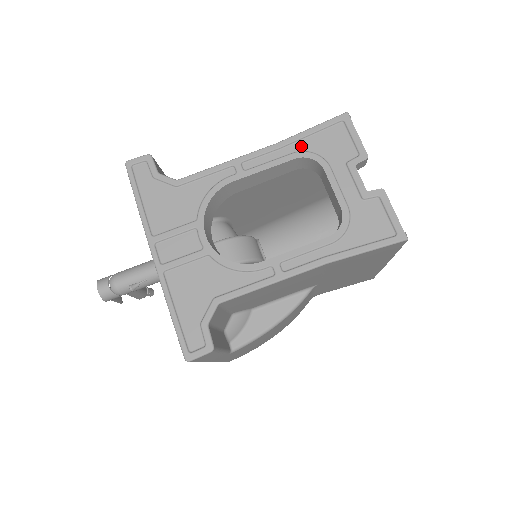
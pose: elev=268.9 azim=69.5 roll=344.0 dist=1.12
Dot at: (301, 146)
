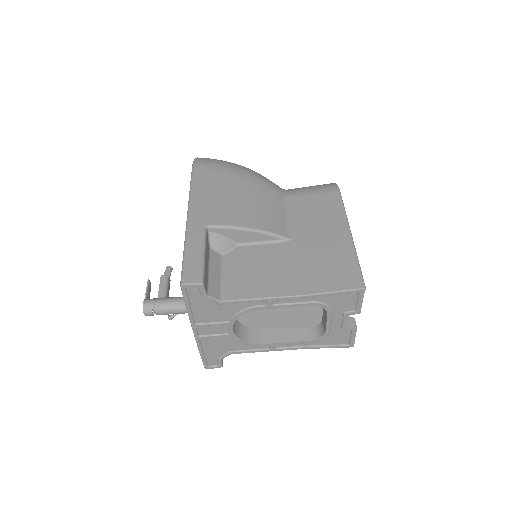
Dot at: (320, 299)
